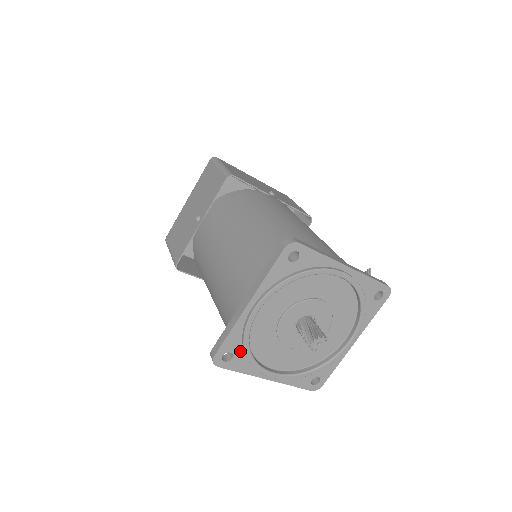
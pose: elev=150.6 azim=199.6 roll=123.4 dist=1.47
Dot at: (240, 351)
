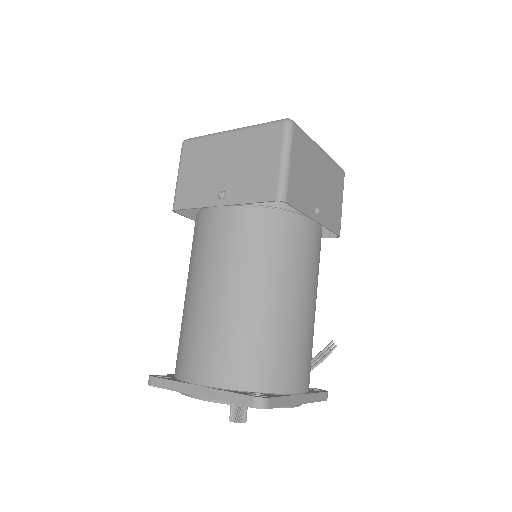
Dot at: occluded
